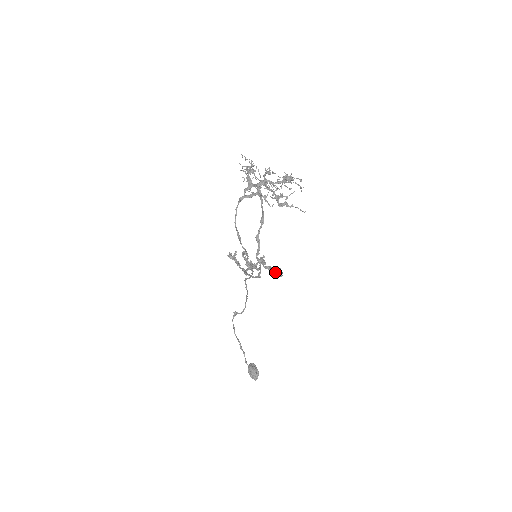
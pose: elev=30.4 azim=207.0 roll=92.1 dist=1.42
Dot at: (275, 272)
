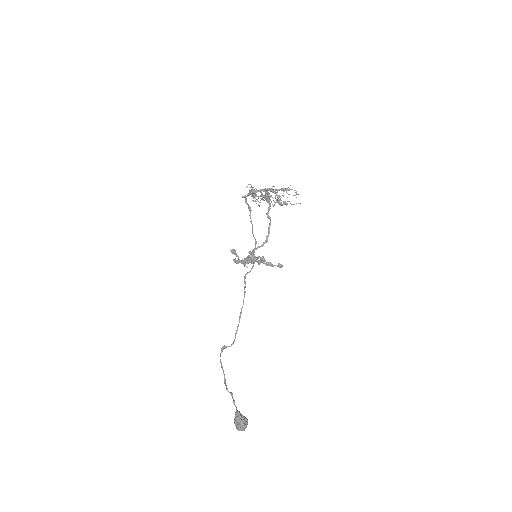
Dot at: (275, 265)
